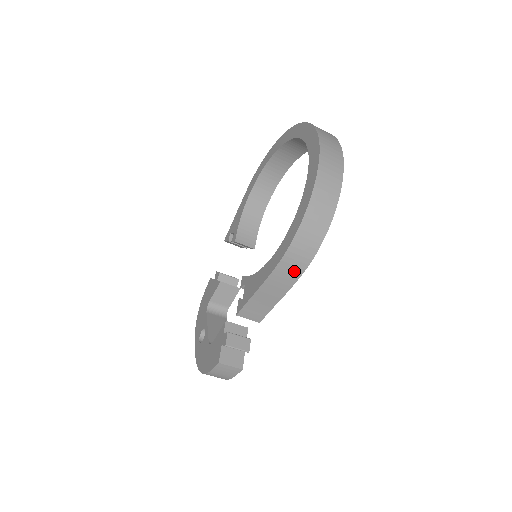
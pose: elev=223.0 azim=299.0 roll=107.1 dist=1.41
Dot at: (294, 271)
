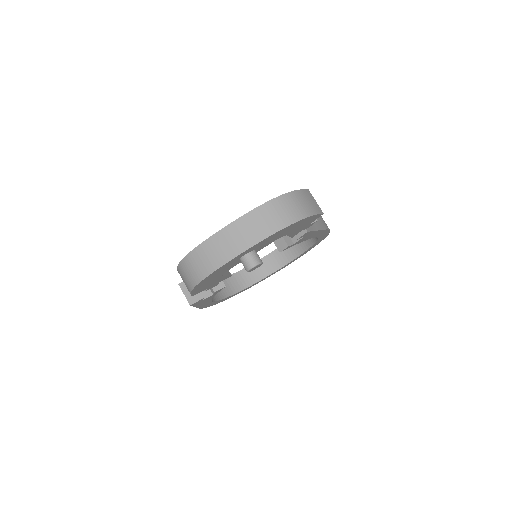
Dot at: (324, 223)
